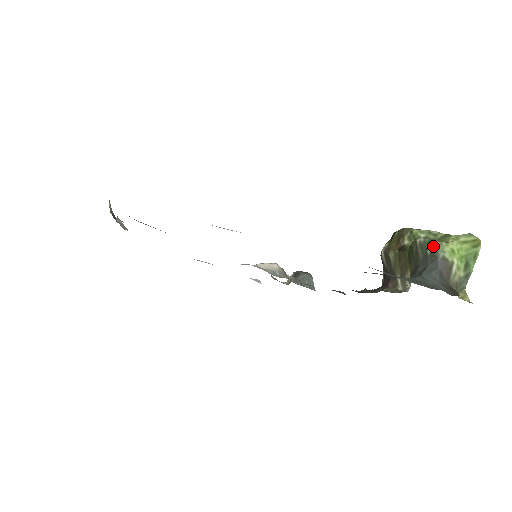
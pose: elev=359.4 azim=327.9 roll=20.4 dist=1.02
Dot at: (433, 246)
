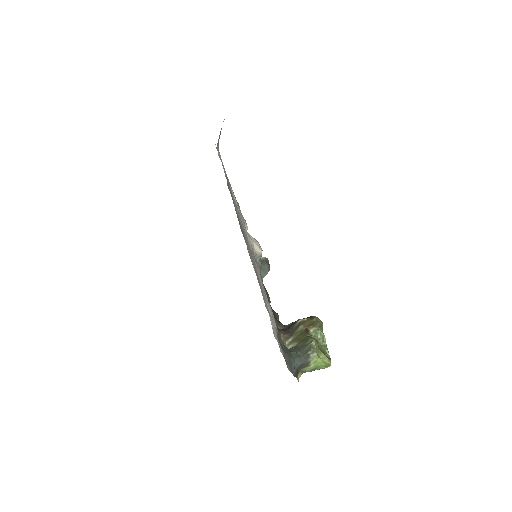
Dot at: (313, 353)
